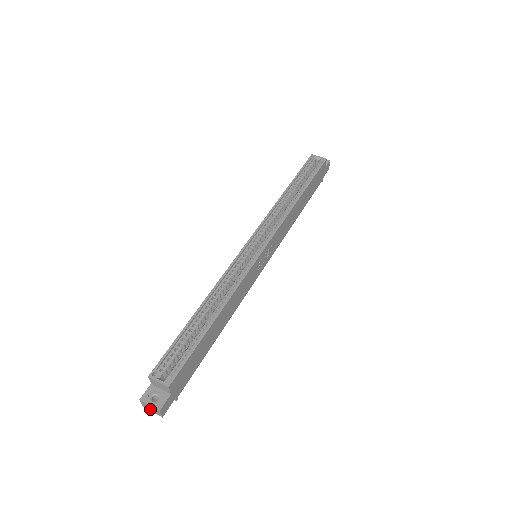
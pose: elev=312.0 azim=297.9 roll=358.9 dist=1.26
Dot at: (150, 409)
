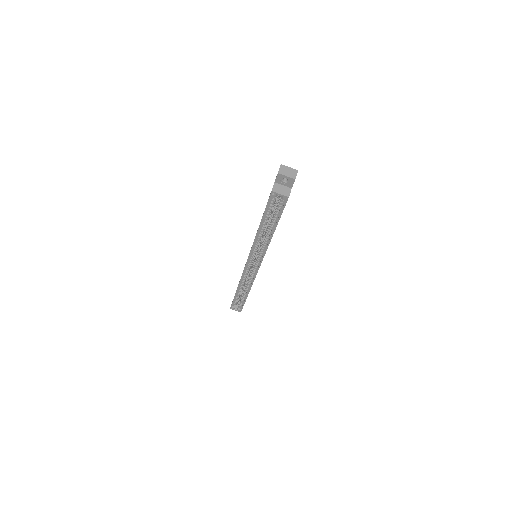
Dot at: occluded
